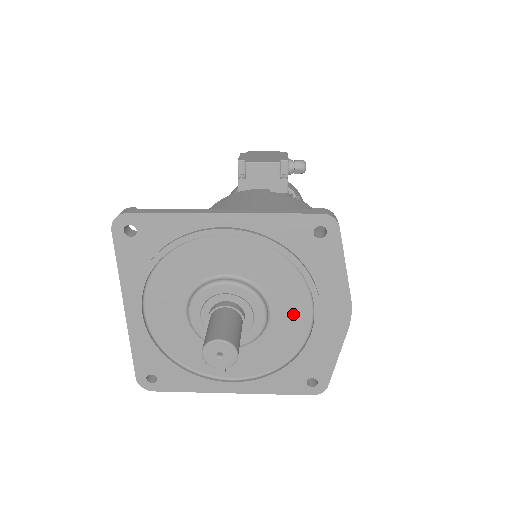
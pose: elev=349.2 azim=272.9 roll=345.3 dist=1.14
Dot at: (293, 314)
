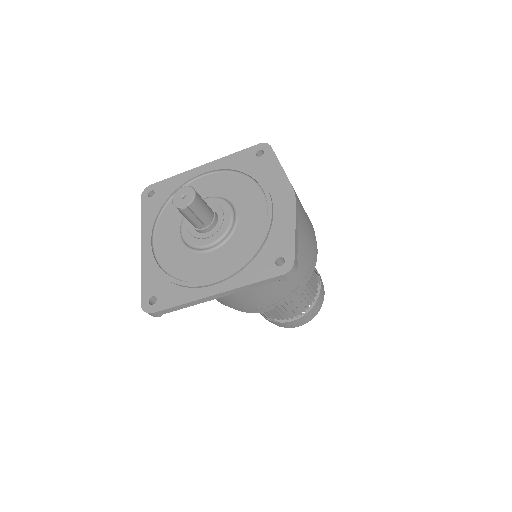
Dot at: (253, 209)
